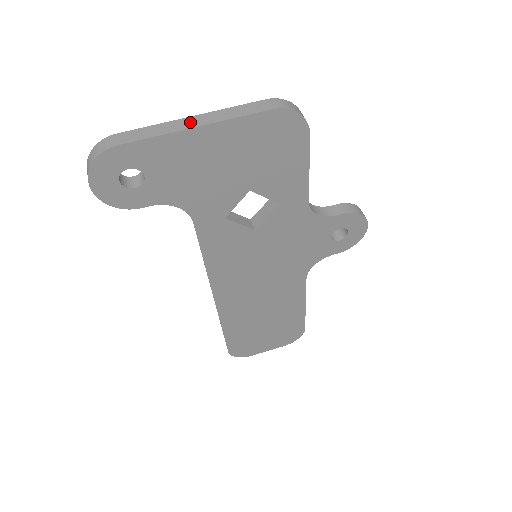
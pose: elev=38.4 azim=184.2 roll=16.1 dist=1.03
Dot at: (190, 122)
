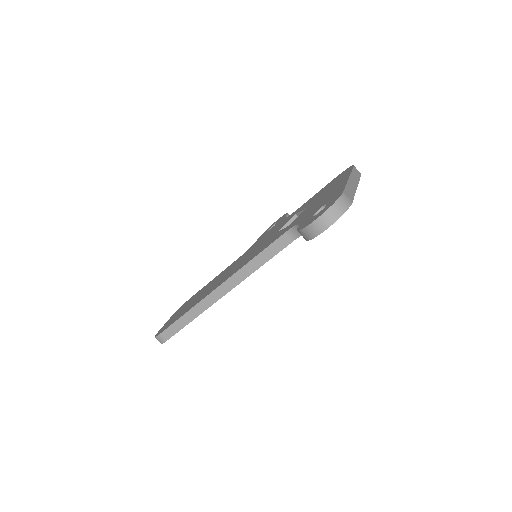
Dot at: (353, 183)
